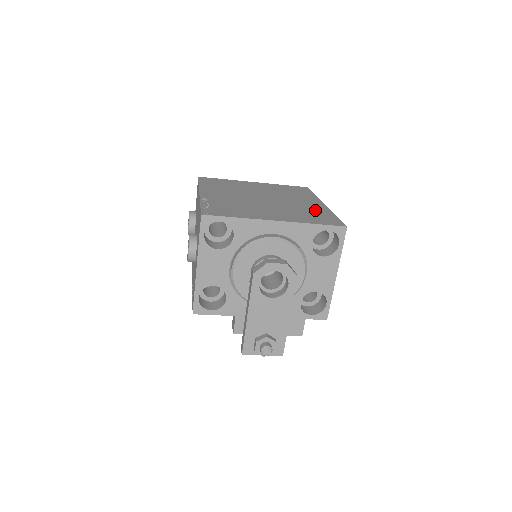
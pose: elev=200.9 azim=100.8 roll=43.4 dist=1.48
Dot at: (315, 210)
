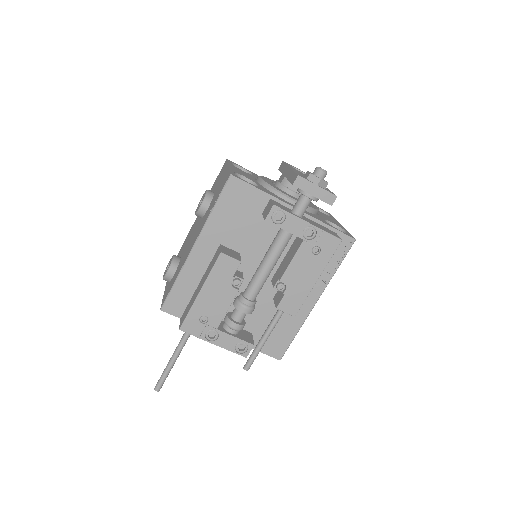
Dot at: occluded
